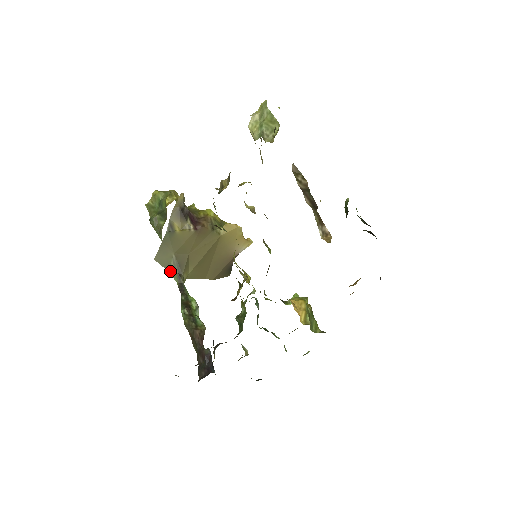
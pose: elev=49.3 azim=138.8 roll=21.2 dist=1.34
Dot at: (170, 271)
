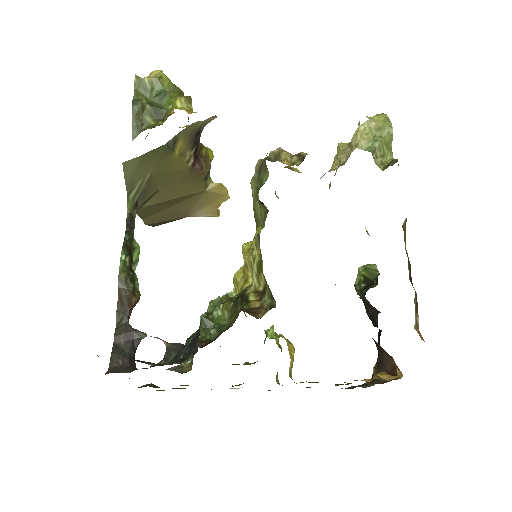
Dot at: (128, 191)
